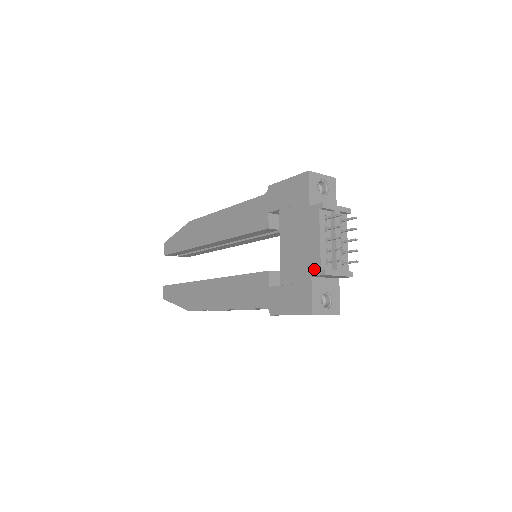
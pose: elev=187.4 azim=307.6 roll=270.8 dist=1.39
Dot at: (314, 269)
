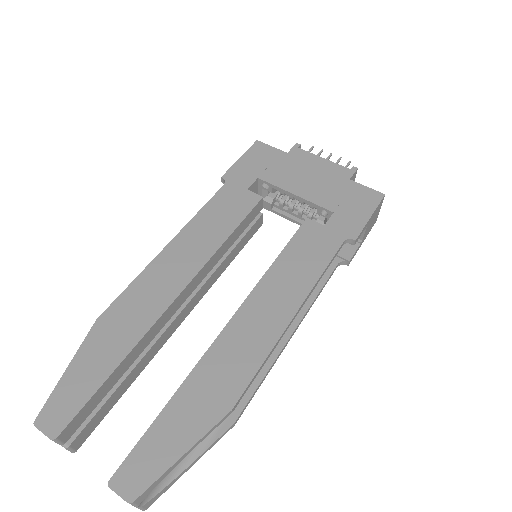
Dot at: (345, 174)
